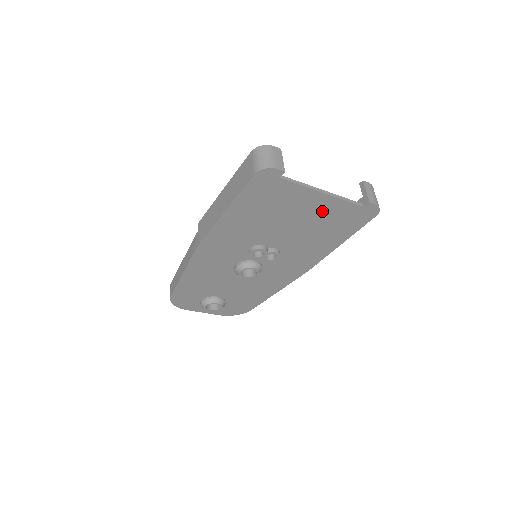
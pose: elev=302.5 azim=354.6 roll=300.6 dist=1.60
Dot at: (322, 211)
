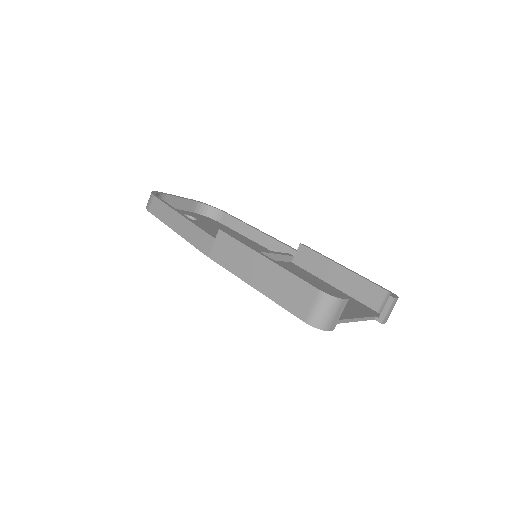
Dot at: occluded
